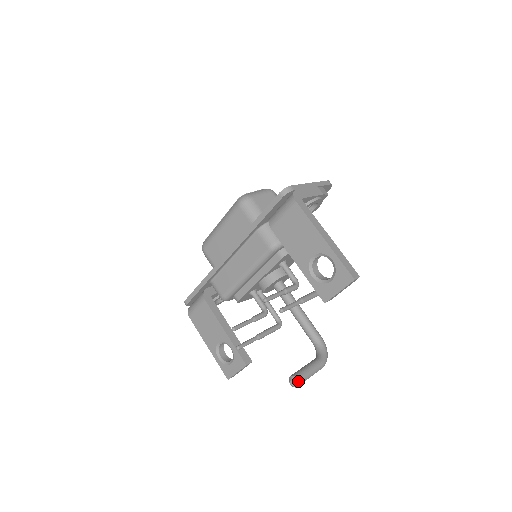
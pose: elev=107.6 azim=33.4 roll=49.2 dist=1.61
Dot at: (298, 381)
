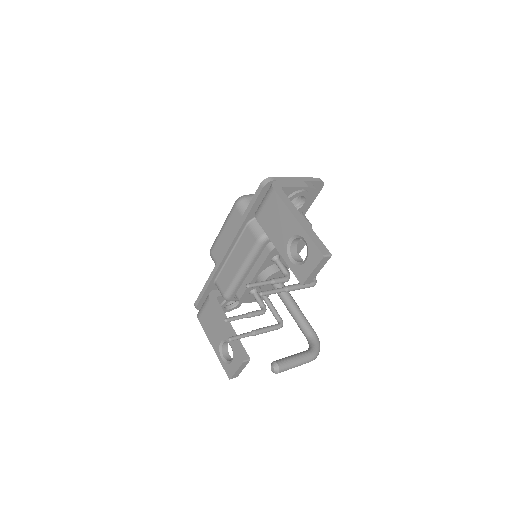
Dot at: (278, 366)
